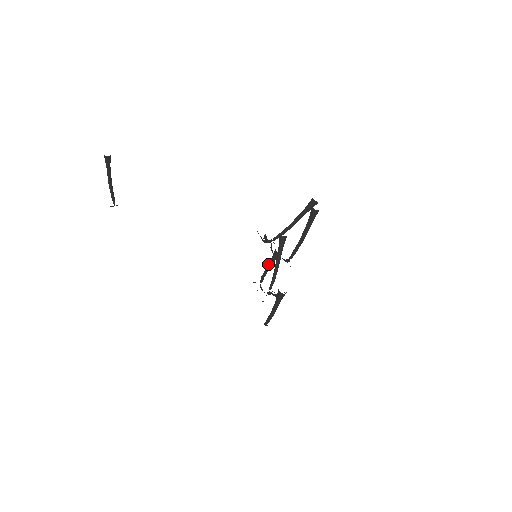
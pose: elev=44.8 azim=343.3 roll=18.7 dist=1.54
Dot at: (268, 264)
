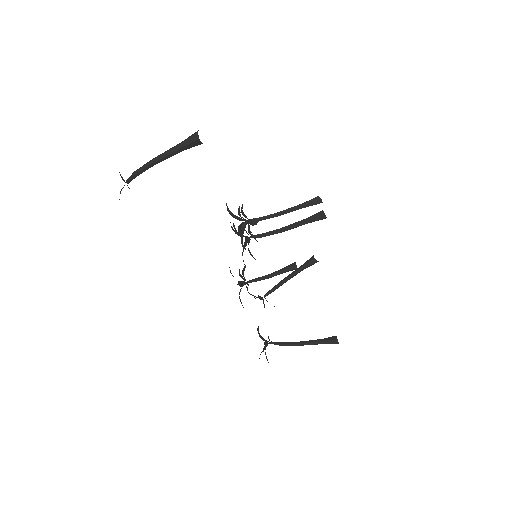
Dot at: (276, 273)
